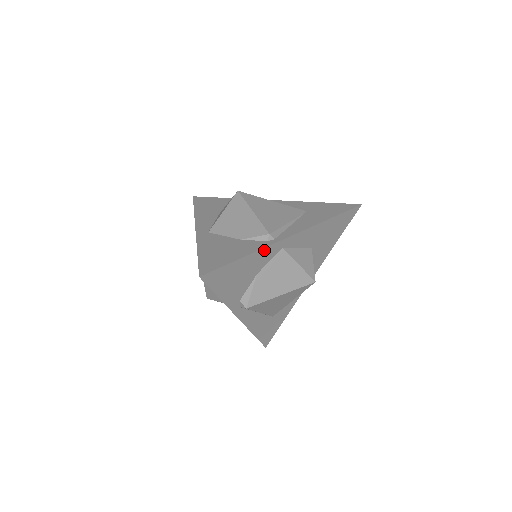
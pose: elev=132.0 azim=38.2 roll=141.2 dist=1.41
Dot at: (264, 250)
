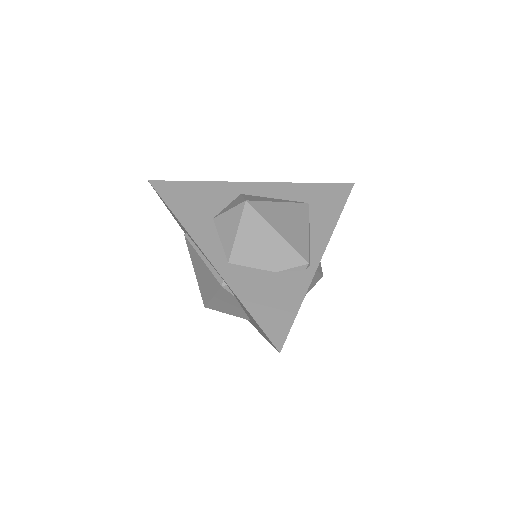
Dot at: (308, 284)
